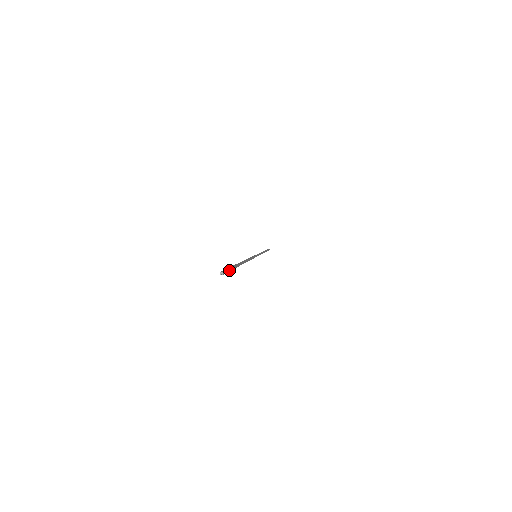
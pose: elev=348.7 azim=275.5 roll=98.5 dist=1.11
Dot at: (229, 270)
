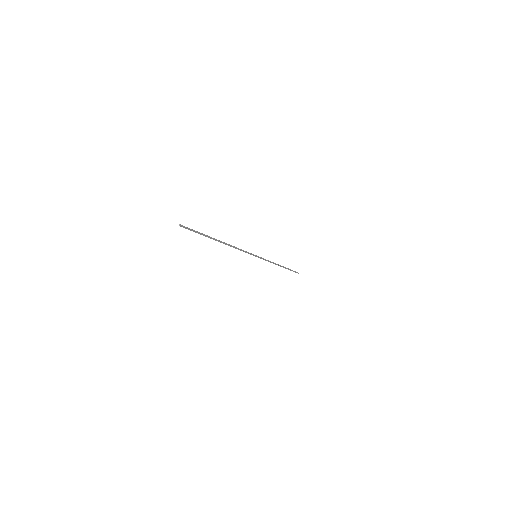
Dot at: (192, 230)
